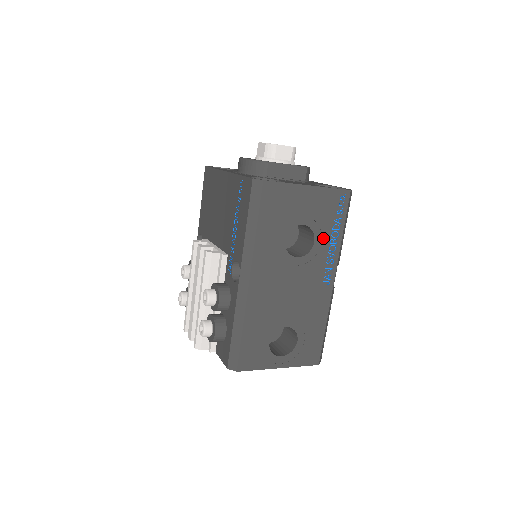
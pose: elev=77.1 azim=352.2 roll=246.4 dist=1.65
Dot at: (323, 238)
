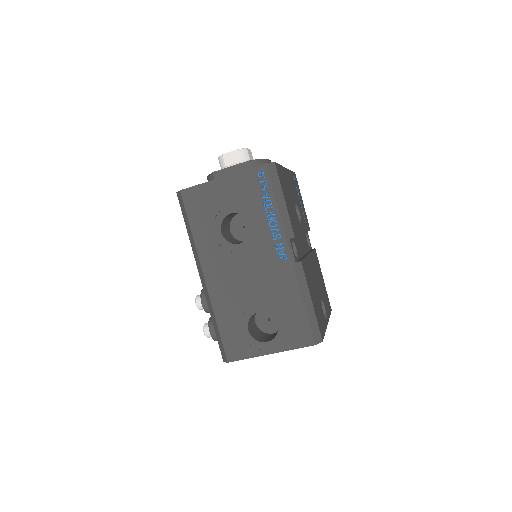
Dot at: (258, 218)
